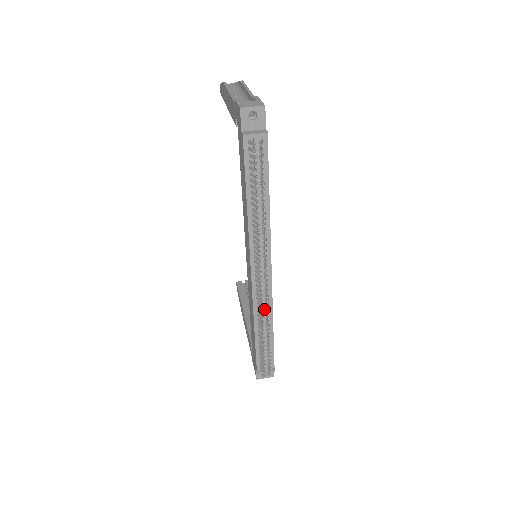
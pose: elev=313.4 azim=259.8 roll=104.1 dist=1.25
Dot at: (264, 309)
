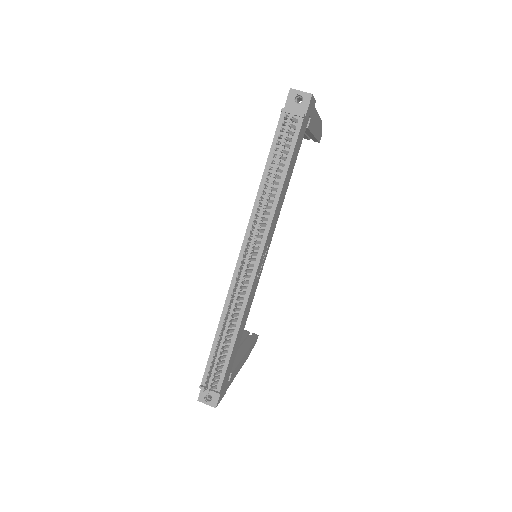
Dot at: occluded
